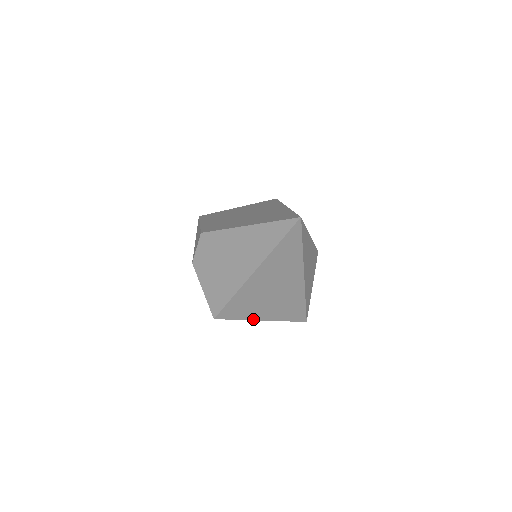
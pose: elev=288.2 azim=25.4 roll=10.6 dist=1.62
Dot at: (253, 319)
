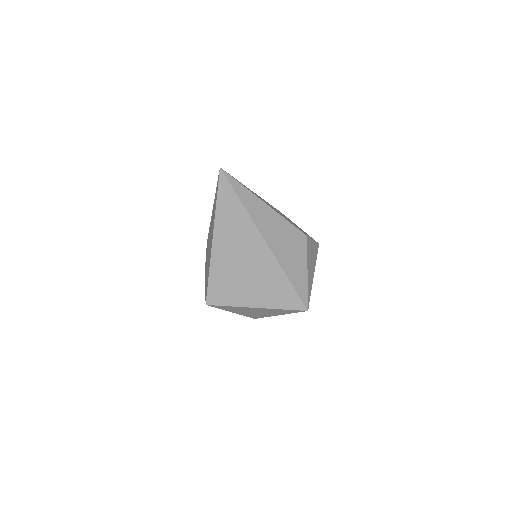
Dot at: (244, 306)
